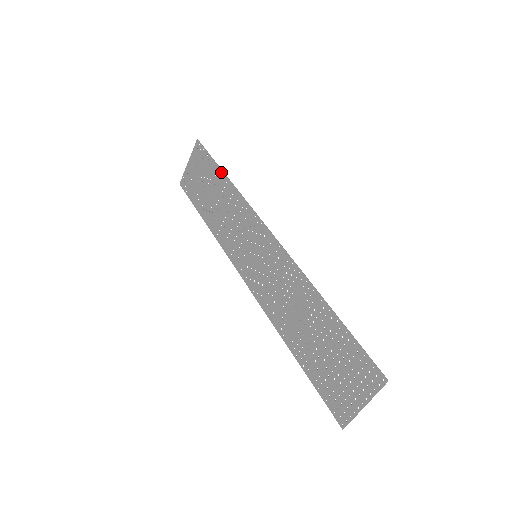
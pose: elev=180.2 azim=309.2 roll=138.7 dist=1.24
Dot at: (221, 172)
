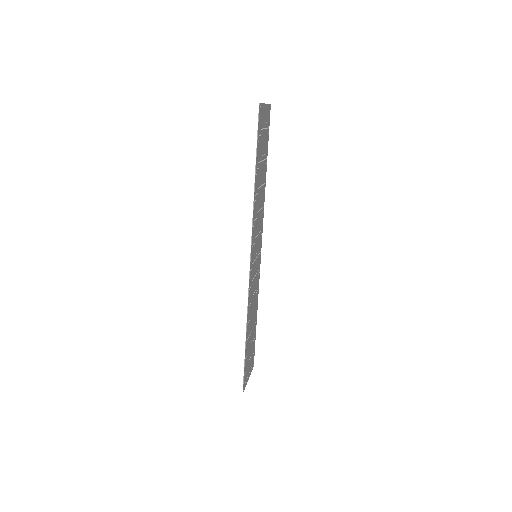
Dot at: (255, 171)
